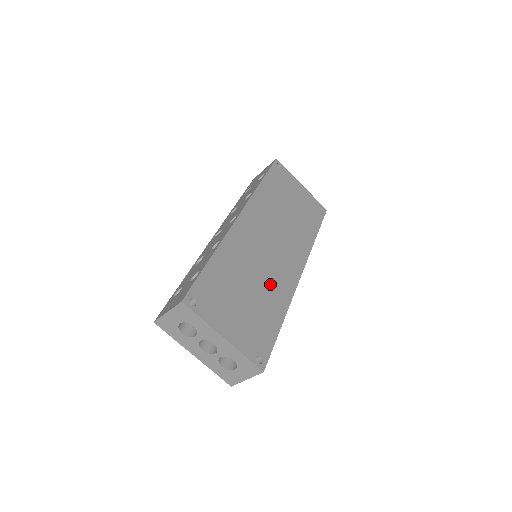
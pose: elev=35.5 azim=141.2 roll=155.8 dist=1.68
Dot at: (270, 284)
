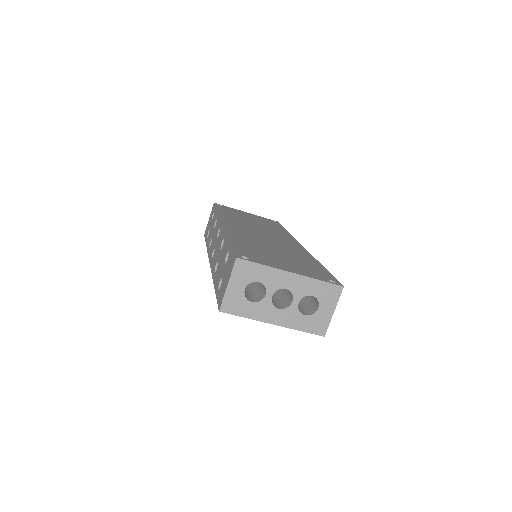
Dot at: (288, 250)
